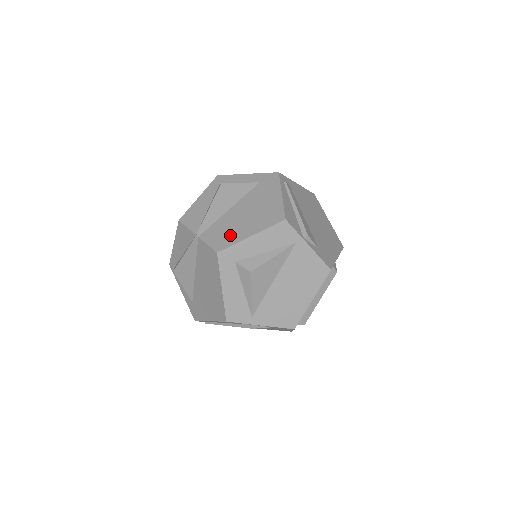
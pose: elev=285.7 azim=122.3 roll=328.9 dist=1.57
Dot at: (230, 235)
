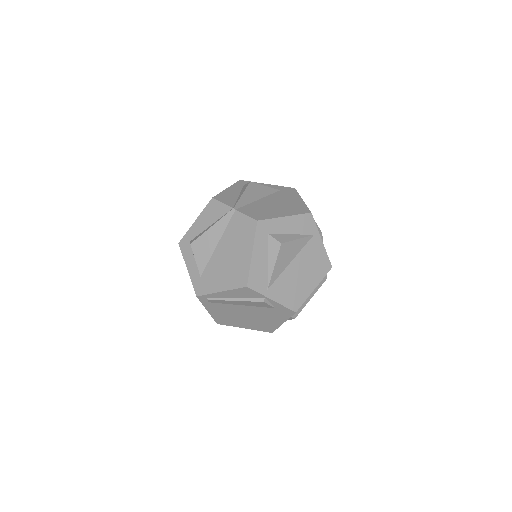
Dot at: (266, 213)
